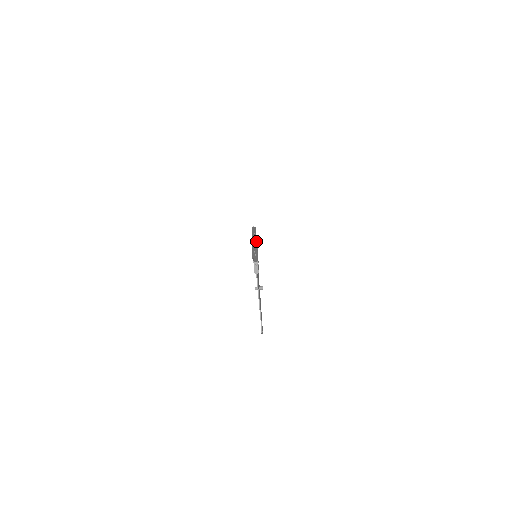
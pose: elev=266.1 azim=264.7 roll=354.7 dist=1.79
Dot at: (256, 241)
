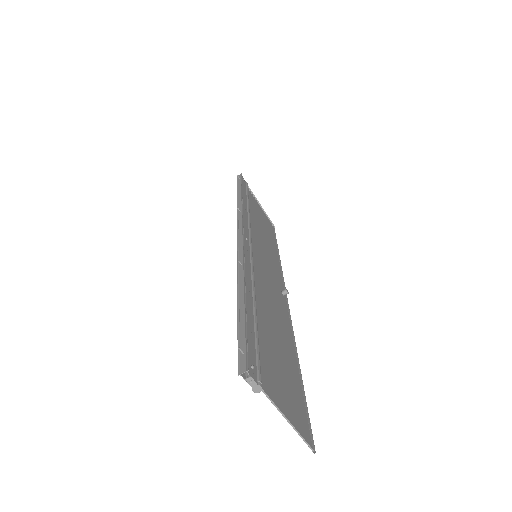
Dot at: (243, 253)
